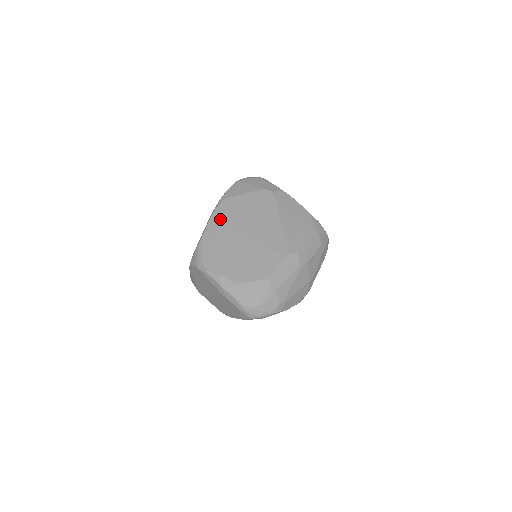
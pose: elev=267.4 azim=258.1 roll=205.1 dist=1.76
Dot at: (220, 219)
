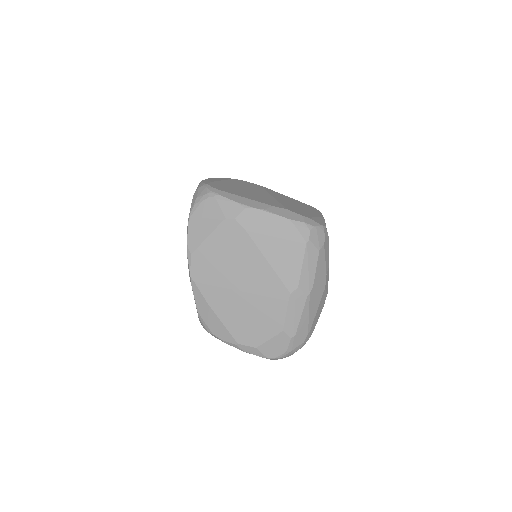
Dot at: (201, 283)
